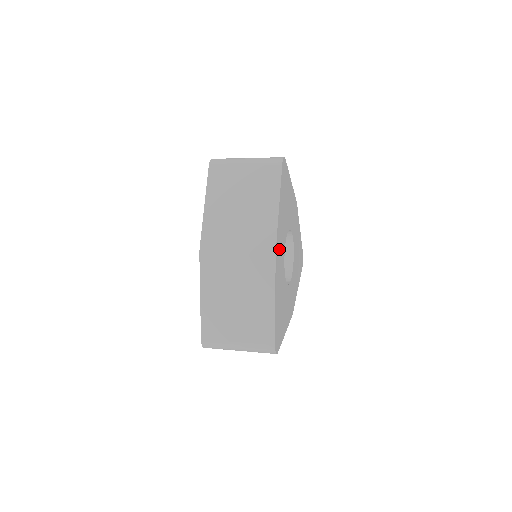
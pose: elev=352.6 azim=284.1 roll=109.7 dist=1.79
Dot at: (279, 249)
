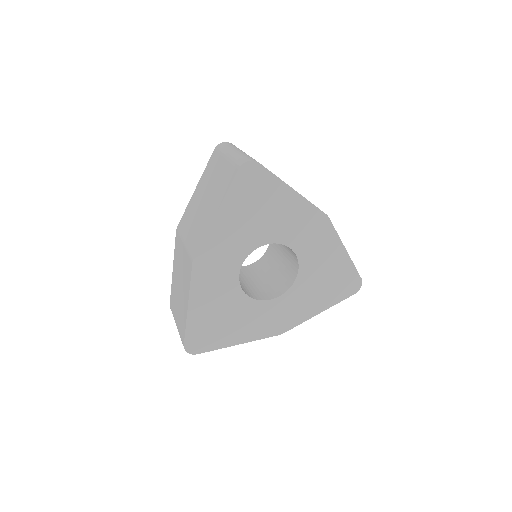
Dot at: (213, 258)
